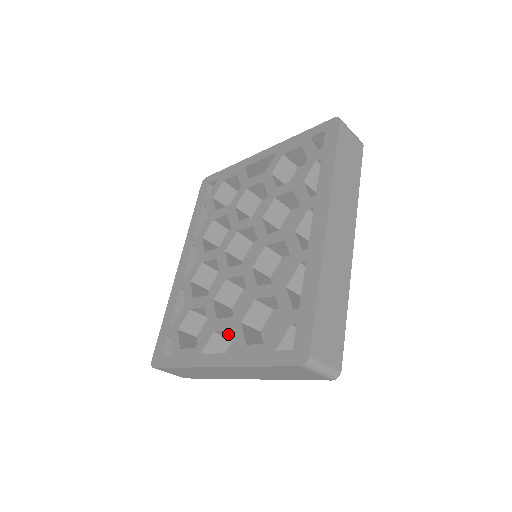
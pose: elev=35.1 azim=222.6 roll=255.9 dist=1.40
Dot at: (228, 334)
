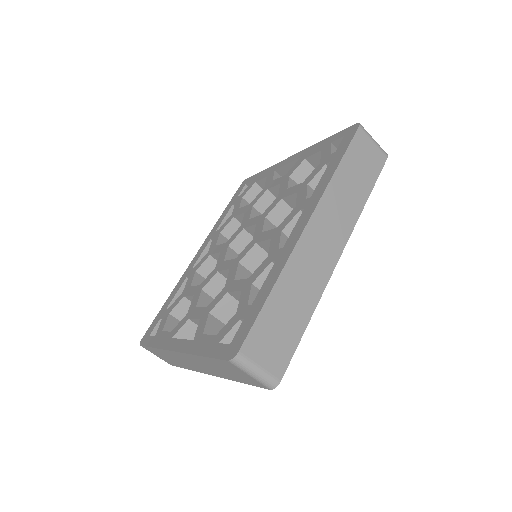
Dot at: occluded
